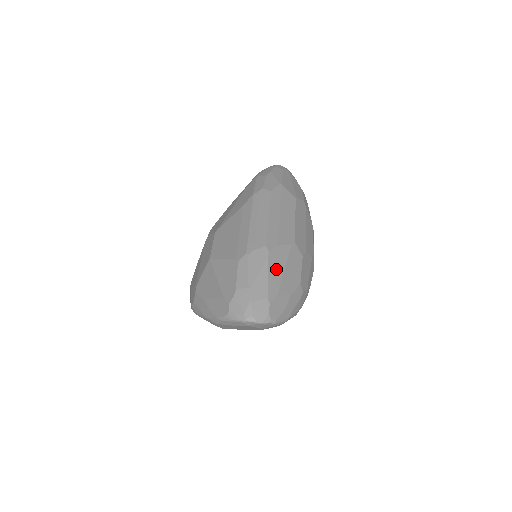
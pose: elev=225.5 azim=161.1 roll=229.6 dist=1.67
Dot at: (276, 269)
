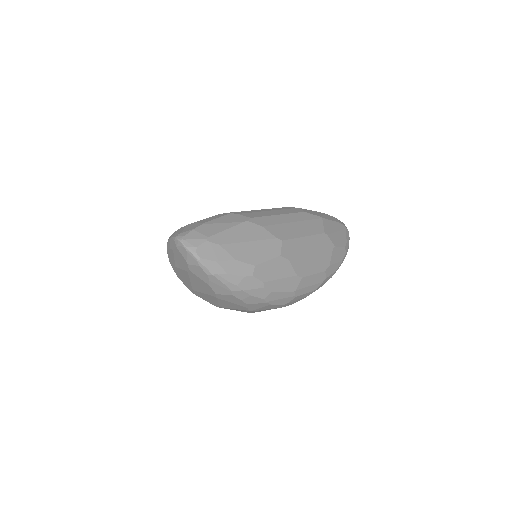
Dot at: (241, 234)
